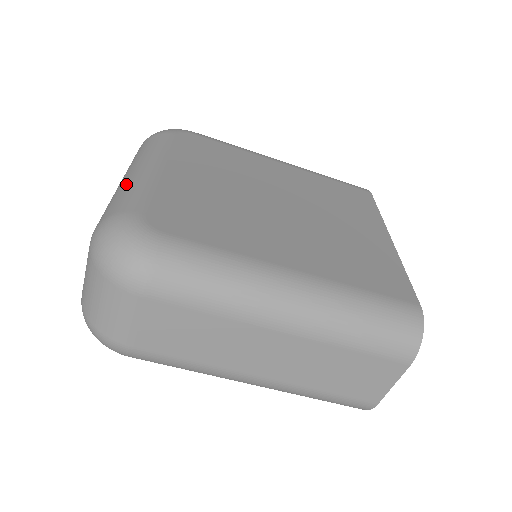
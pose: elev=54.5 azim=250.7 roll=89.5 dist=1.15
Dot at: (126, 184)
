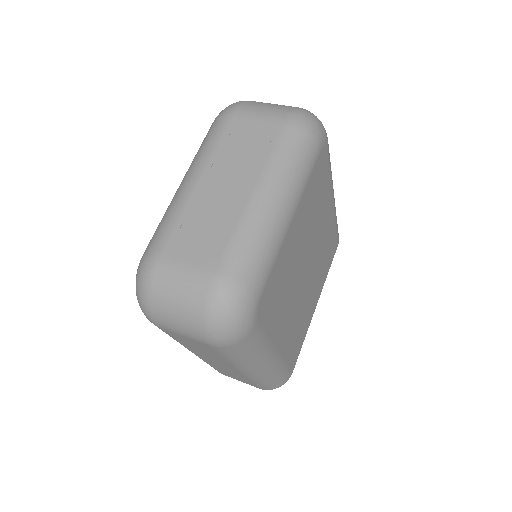
Dot at: (266, 231)
